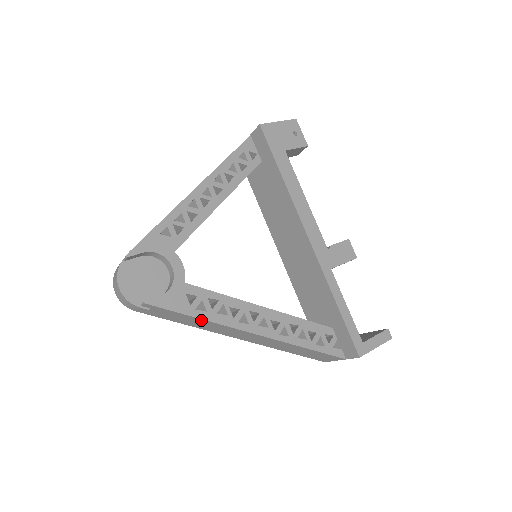
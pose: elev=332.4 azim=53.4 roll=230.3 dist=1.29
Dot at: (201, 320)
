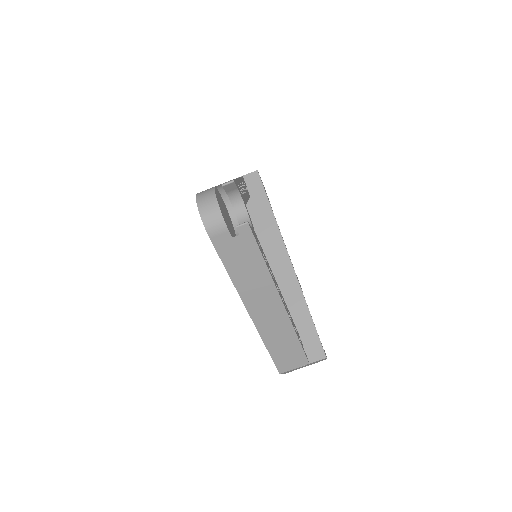
Dot at: (263, 268)
